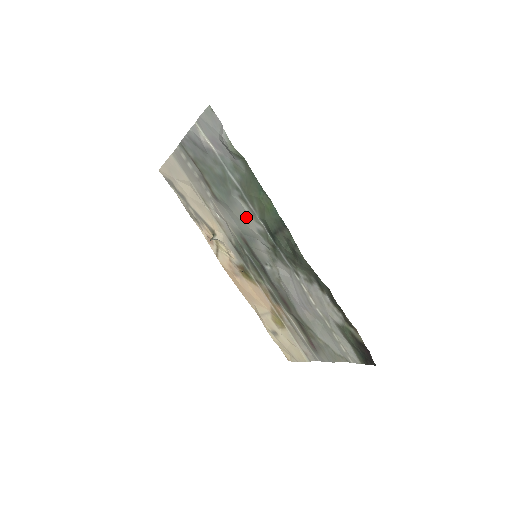
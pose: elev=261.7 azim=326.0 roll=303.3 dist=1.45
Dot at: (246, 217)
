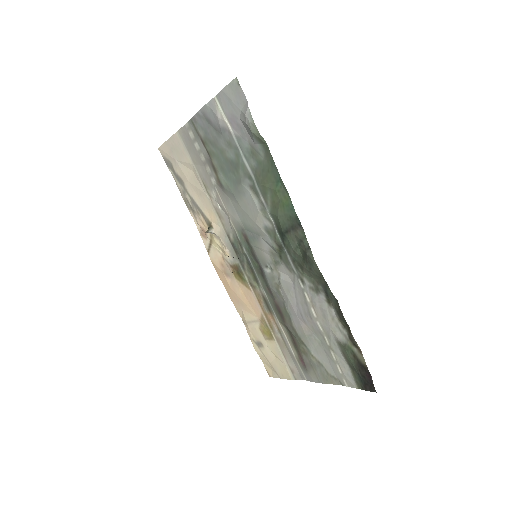
Dot at: (254, 211)
